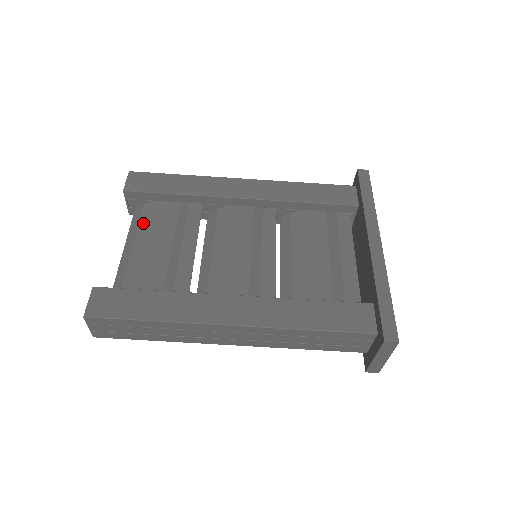
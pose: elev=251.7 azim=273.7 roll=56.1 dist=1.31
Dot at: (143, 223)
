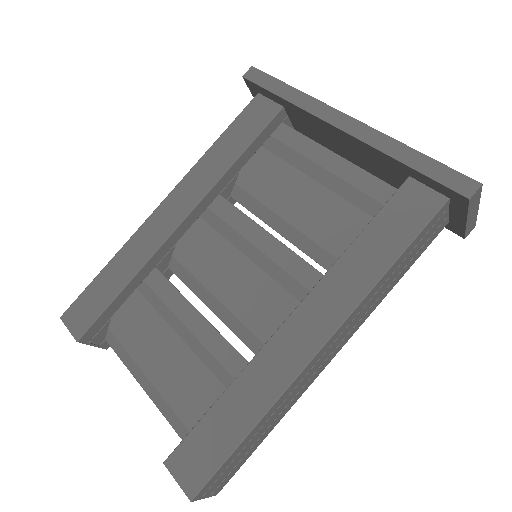
Dot at: (129, 346)
